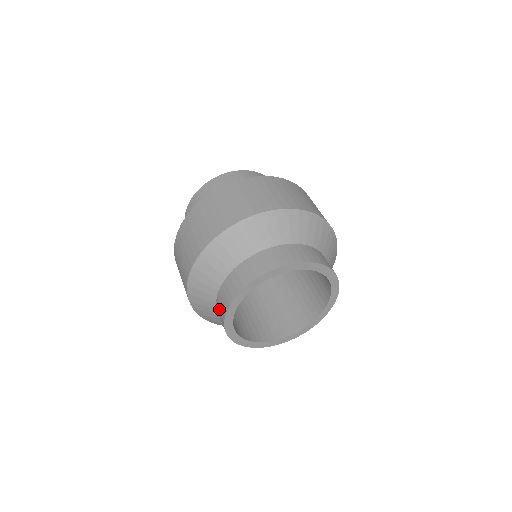
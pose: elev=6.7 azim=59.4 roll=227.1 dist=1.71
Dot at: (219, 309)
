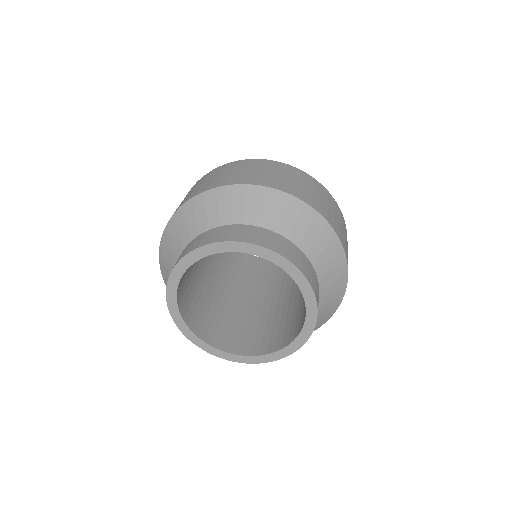
Dot at: occluded
